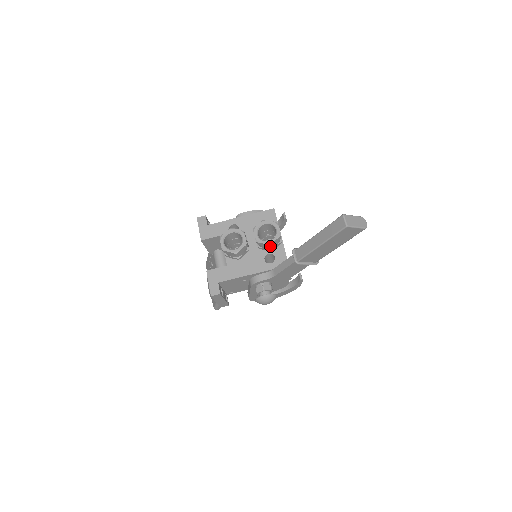
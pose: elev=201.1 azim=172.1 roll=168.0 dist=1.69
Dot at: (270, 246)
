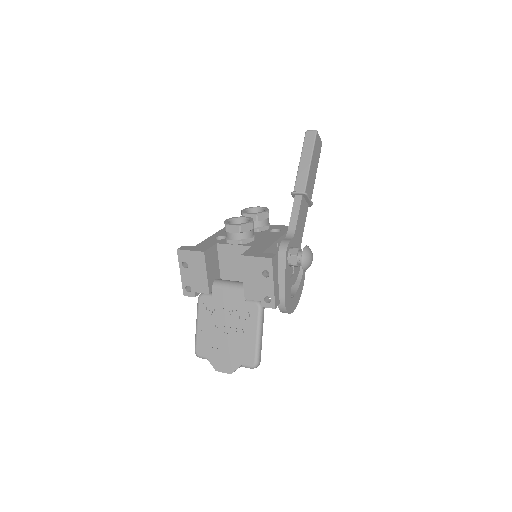
Dot at: (268, 215)
